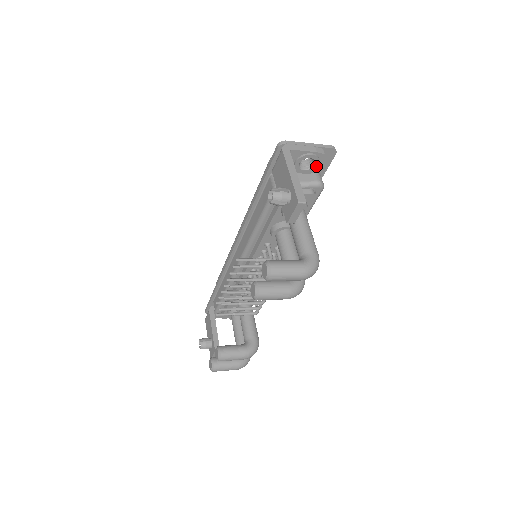
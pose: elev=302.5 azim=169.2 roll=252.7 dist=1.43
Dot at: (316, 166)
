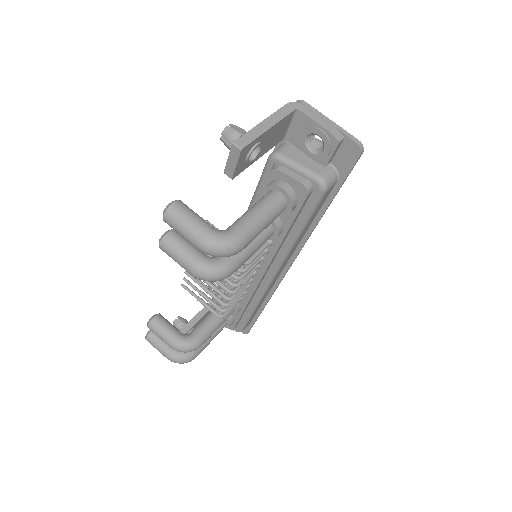
Dot at: (326, 154)
